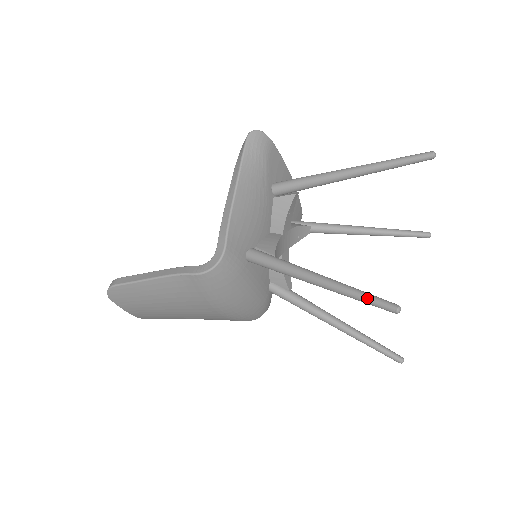
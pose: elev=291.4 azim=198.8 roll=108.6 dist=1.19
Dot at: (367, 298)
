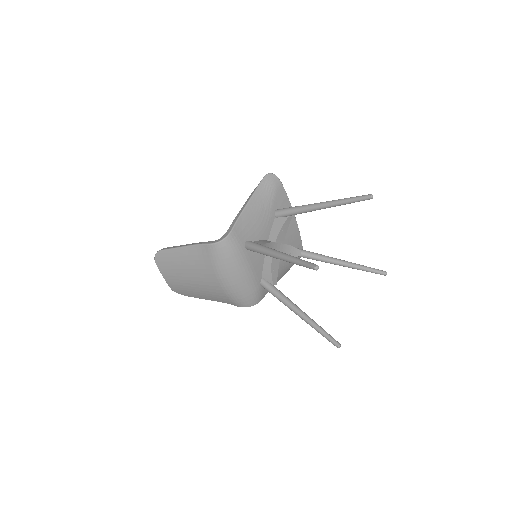
Dot at: (302, 261)
